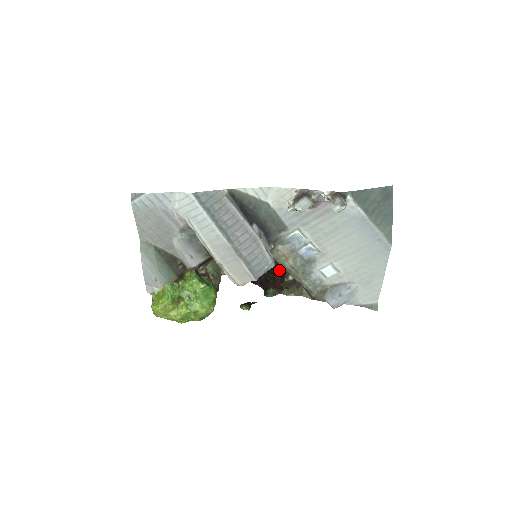
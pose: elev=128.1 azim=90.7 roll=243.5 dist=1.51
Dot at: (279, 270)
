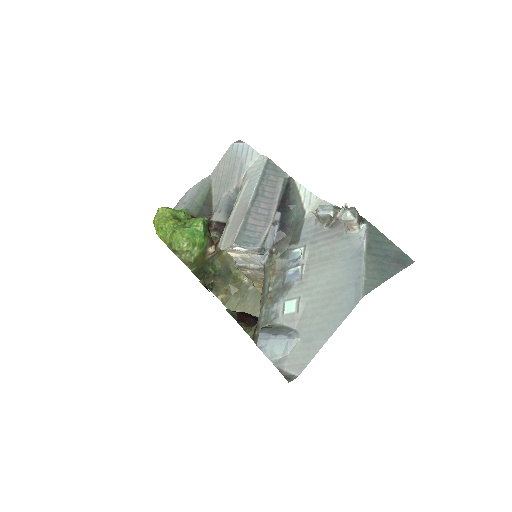
Dot at: occluded
